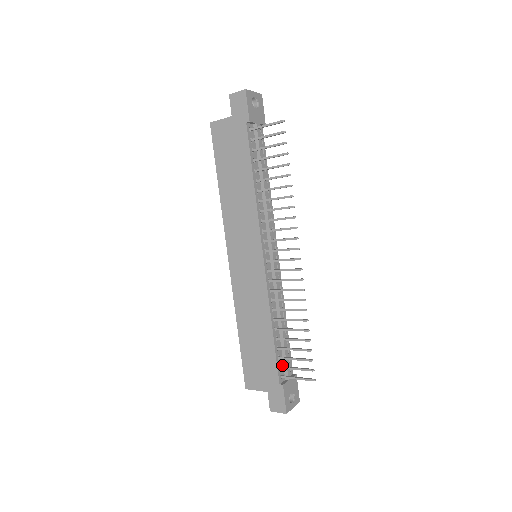
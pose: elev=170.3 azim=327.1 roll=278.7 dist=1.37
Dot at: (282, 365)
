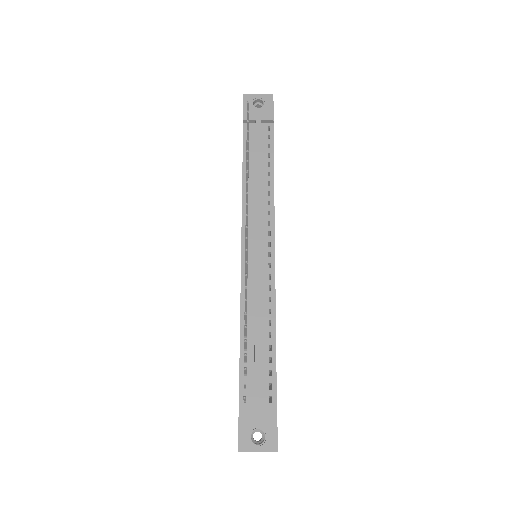
Dot at: (252, 386)
